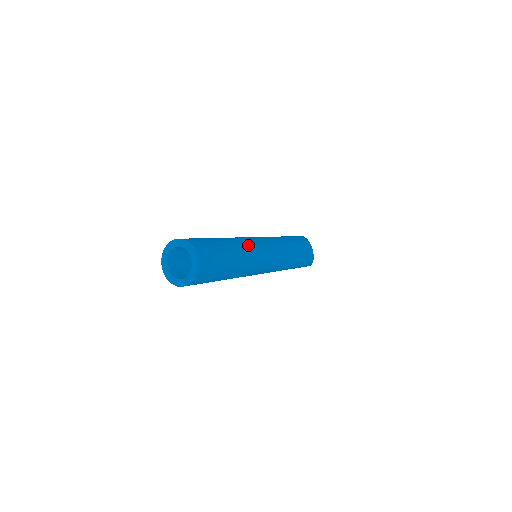
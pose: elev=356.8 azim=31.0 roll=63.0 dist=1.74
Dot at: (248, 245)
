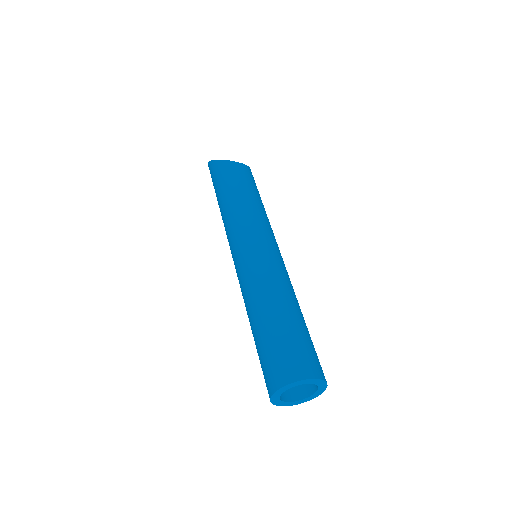
Dot at: (277, 279)
